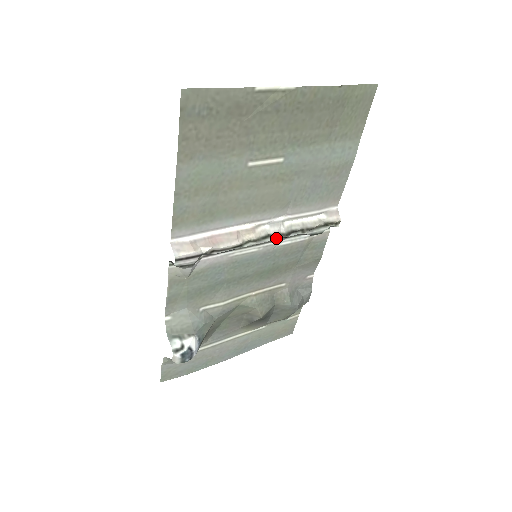
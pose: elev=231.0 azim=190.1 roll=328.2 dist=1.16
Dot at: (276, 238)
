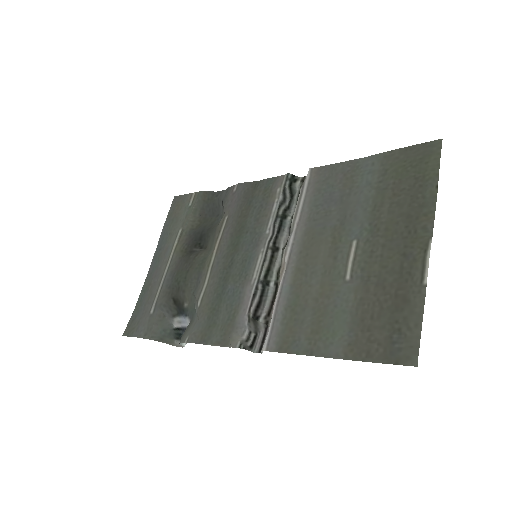
Dot at: (284, 246)
